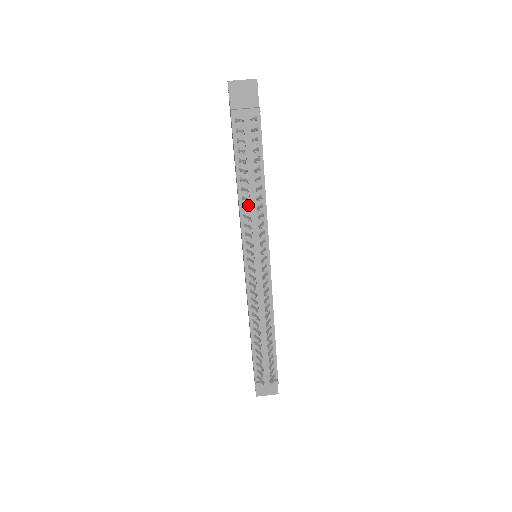
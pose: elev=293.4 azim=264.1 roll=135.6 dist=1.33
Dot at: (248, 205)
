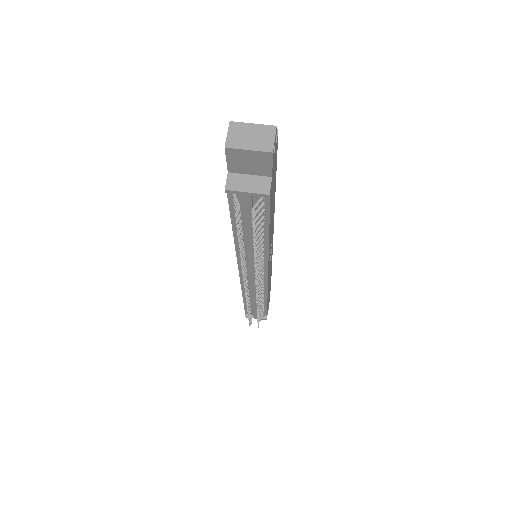
Dot at: (246, 246)
